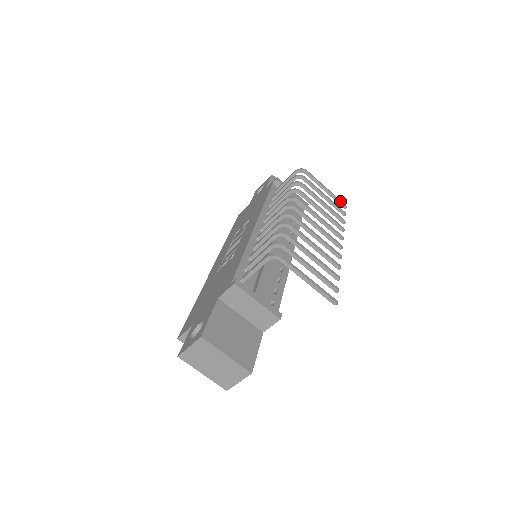
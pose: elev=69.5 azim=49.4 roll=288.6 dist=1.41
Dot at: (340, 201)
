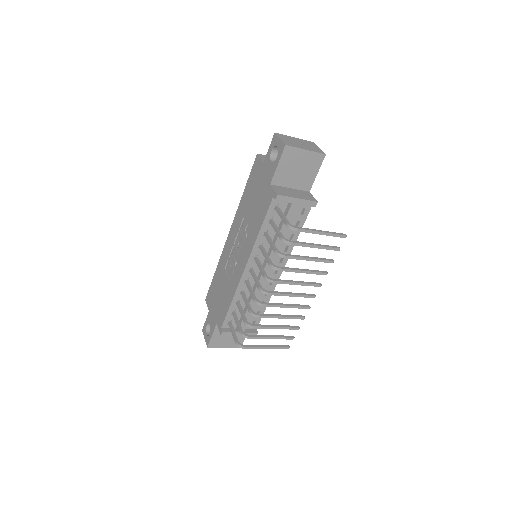
Dot at: occluded
